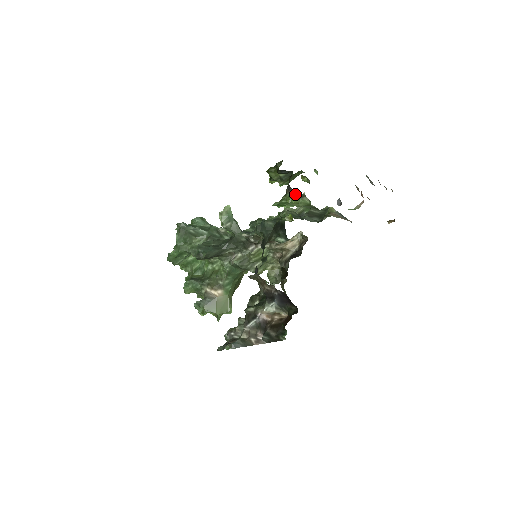
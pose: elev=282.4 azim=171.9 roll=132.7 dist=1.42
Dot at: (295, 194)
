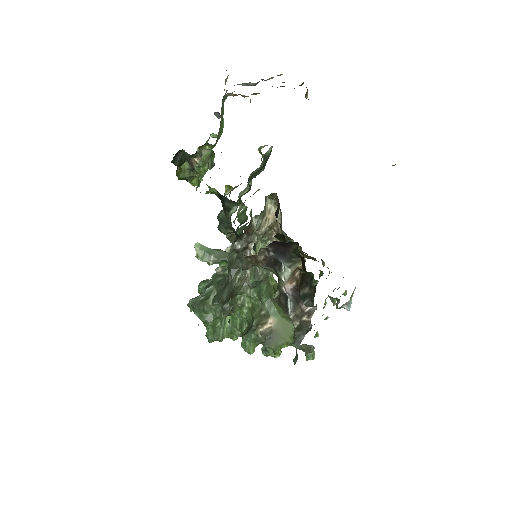
Dot at: (197, 161)
